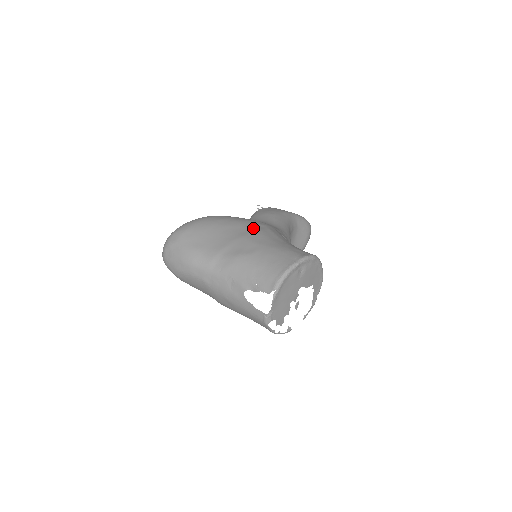
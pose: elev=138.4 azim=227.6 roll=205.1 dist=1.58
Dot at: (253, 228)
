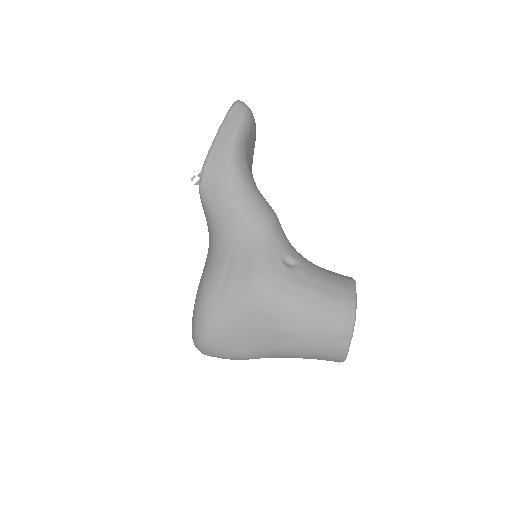
Dot at: (267, 308)
